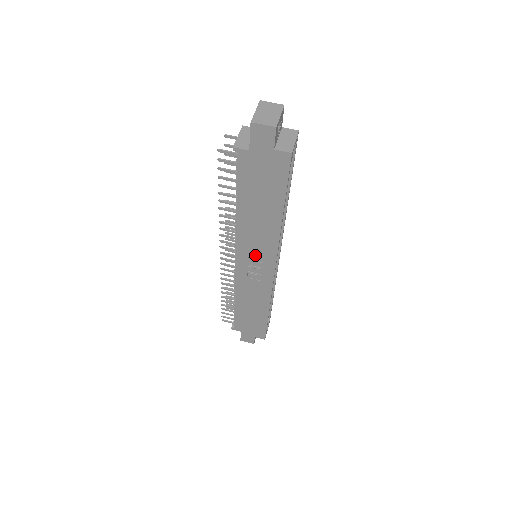
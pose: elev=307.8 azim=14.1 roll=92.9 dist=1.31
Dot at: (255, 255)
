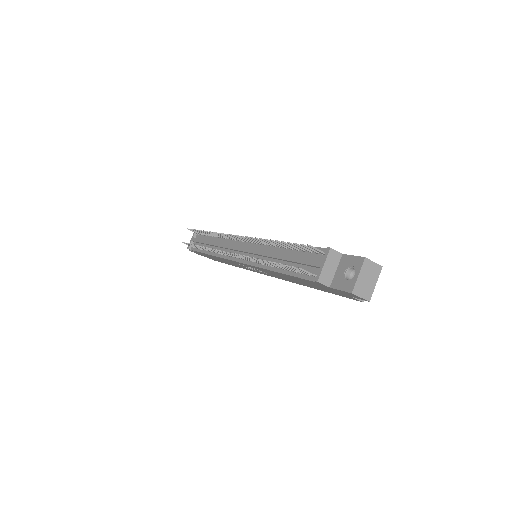
Dot at: occluded
